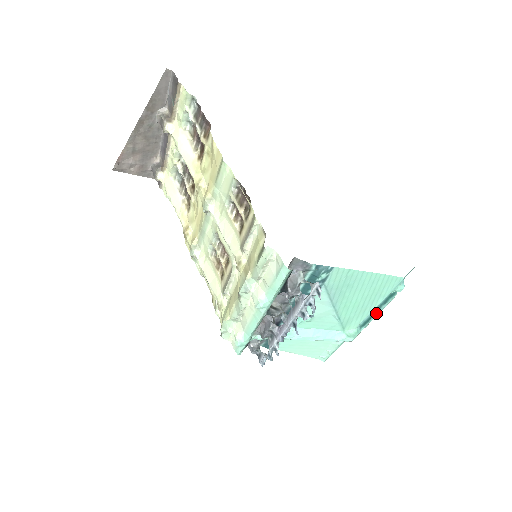
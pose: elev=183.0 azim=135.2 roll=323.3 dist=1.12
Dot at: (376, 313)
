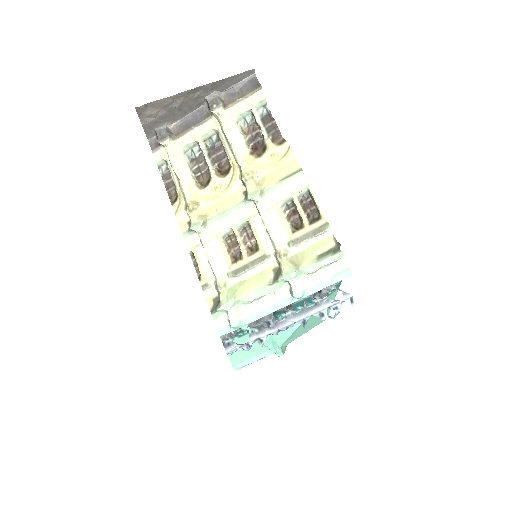
Dot at: occluded
